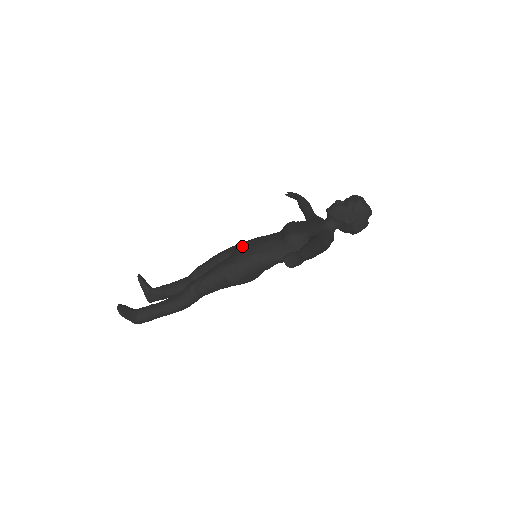
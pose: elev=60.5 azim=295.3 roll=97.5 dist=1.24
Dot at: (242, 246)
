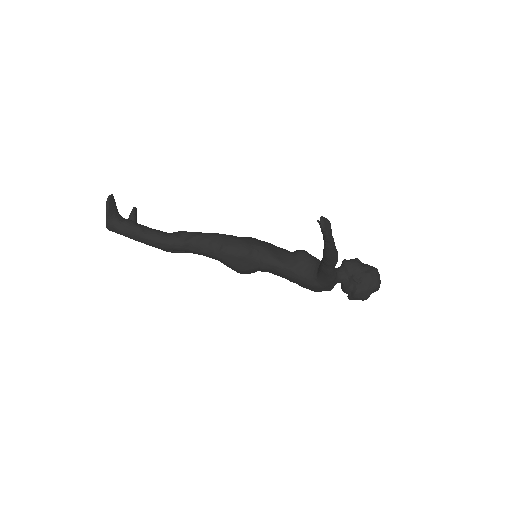
Dot at: occluded
